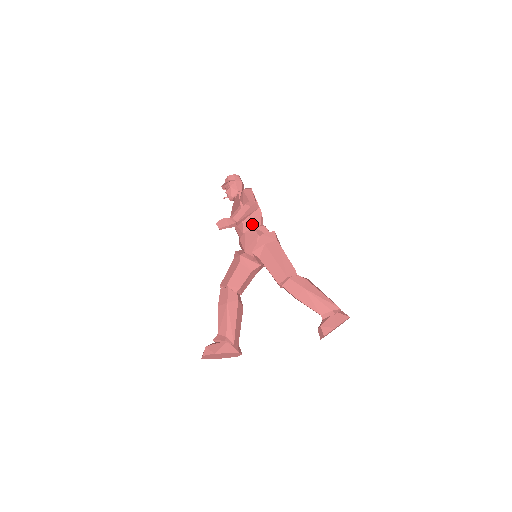
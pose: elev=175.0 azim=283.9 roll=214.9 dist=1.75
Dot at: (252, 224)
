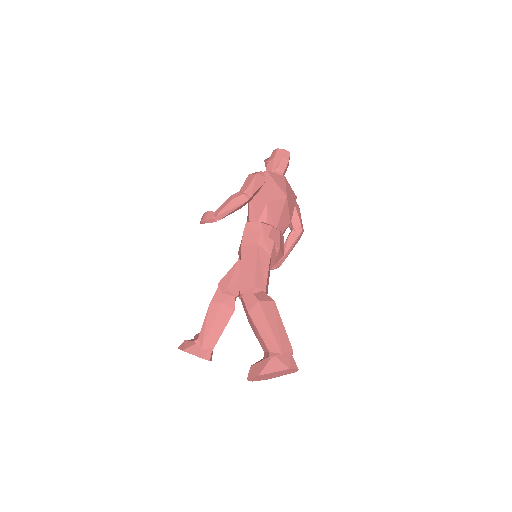
Dot at: (250, 218)
